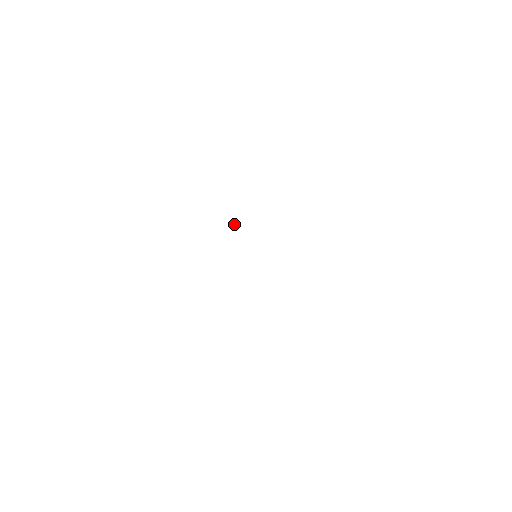
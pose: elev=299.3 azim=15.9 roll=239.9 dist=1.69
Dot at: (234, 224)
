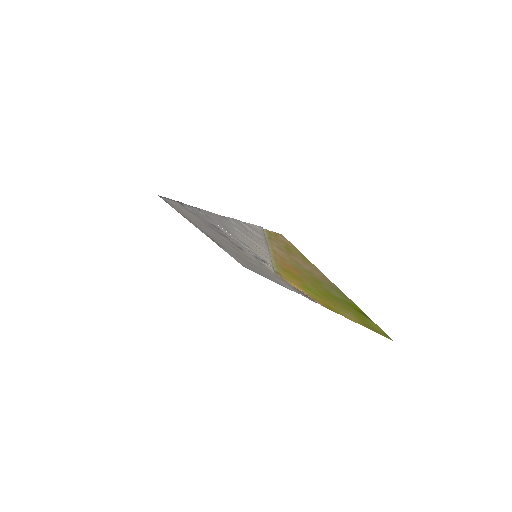
Dot at: occluded
